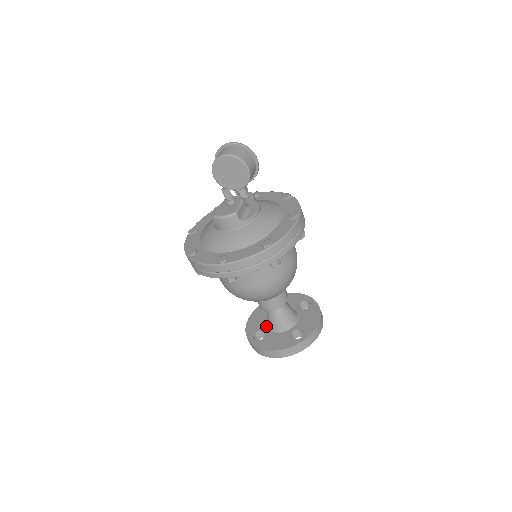
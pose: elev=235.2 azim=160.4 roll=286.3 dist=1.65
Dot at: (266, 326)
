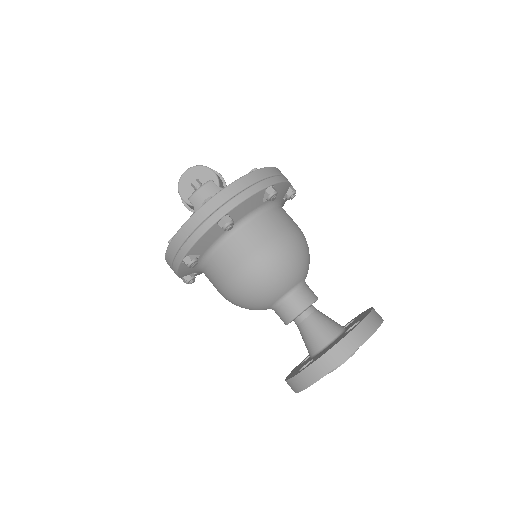
Dot at: (311, 358)
